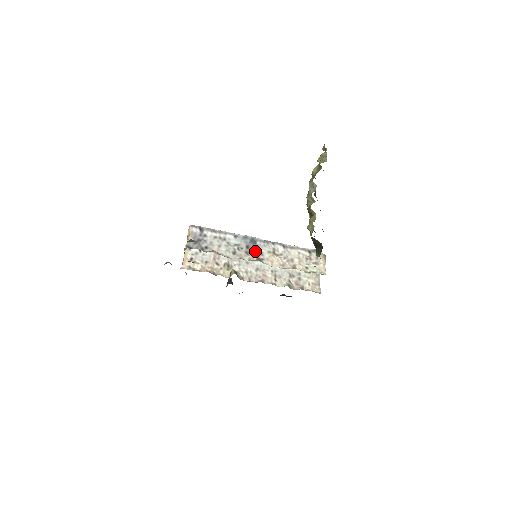
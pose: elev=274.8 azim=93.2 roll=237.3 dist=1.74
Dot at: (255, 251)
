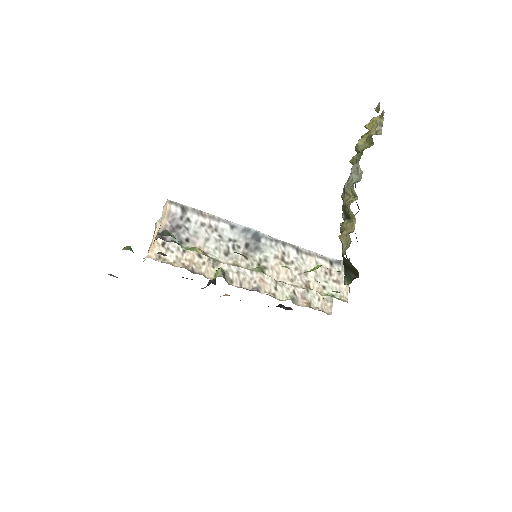
Dot at: (257, 253)
